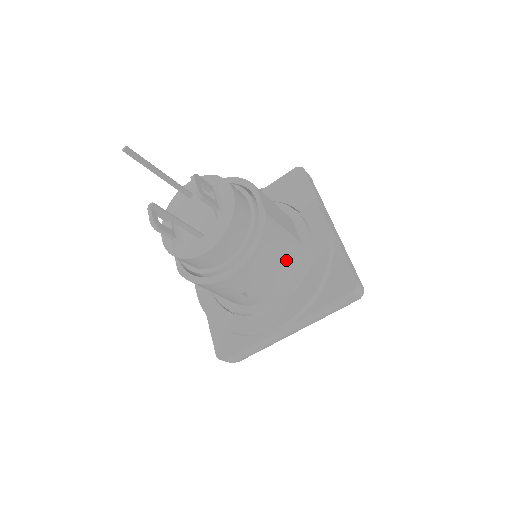
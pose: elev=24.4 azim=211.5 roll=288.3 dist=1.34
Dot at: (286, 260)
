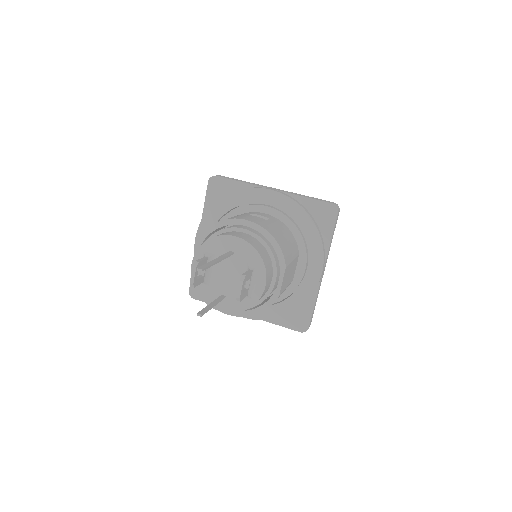
Dot at: occluded
